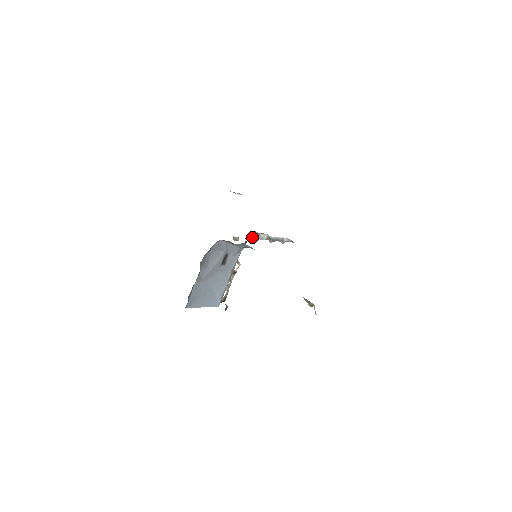
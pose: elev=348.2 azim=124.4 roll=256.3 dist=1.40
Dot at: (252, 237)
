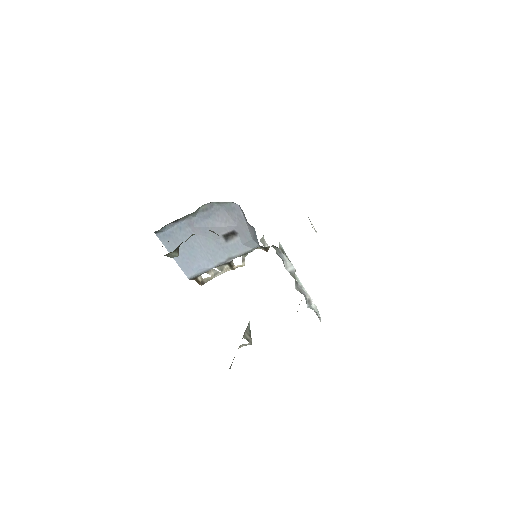
Dot at: (278, 253)
